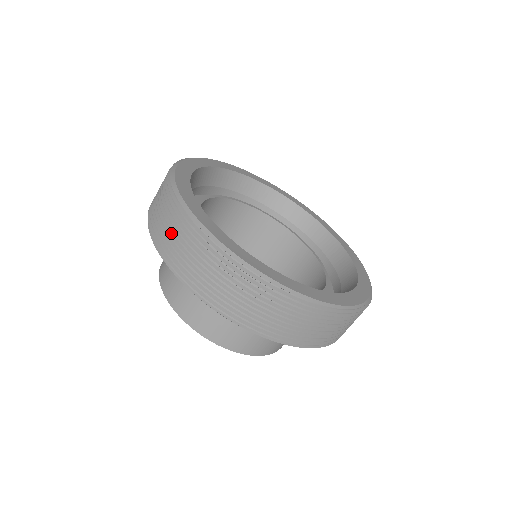
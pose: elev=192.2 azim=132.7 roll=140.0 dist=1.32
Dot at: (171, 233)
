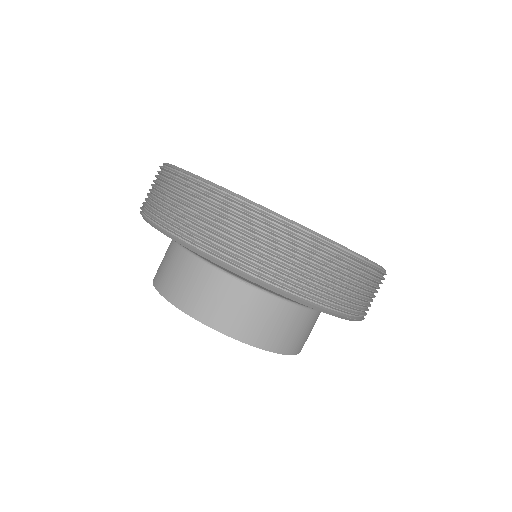
Dot at: (151, 189)
